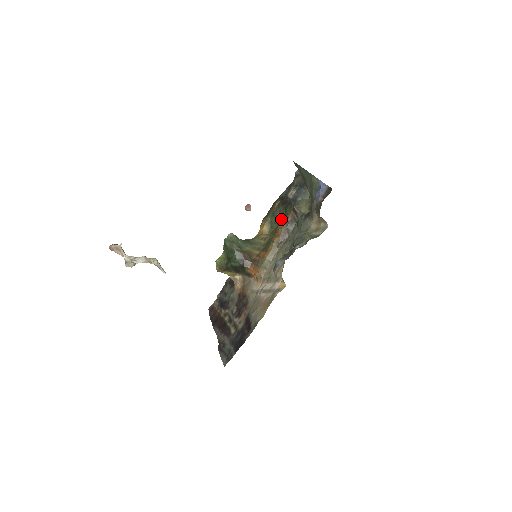
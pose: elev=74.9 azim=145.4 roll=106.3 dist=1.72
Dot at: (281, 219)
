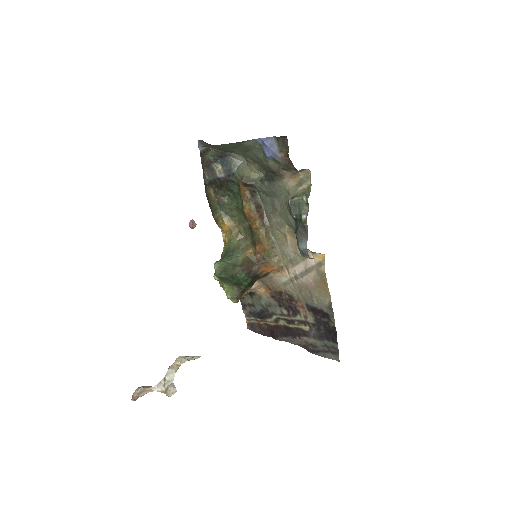
Dot at: (234, 202)
